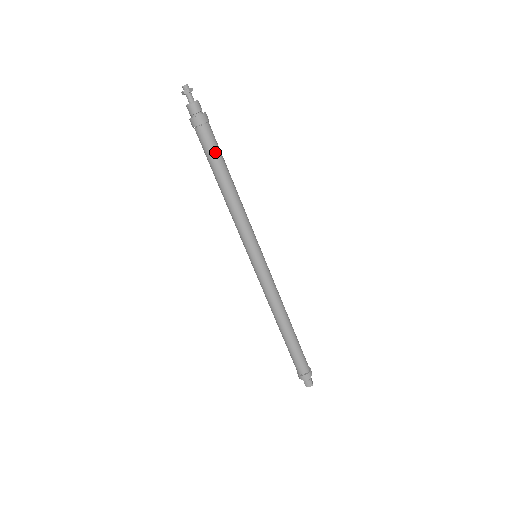
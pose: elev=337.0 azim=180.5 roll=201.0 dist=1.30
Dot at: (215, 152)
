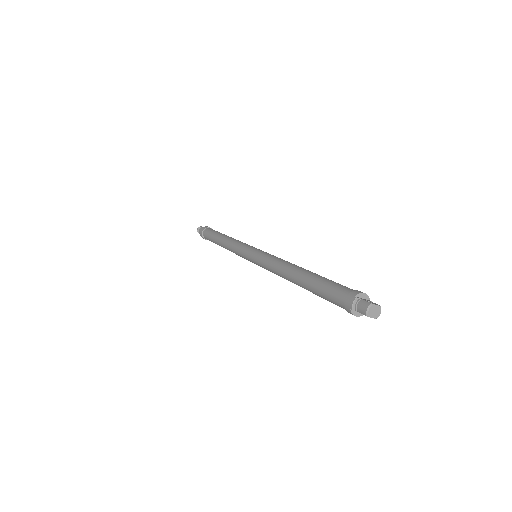
Dot at: (212, 233)
